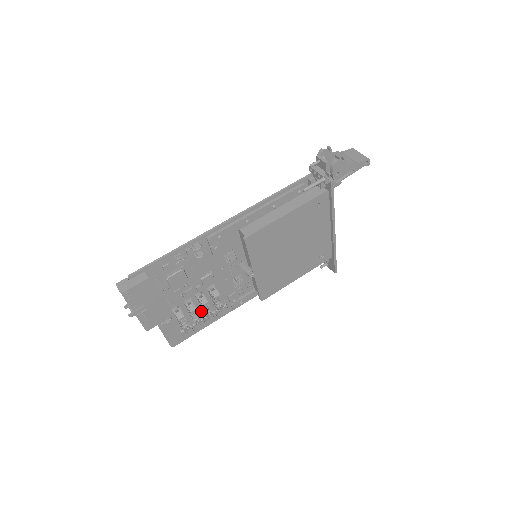
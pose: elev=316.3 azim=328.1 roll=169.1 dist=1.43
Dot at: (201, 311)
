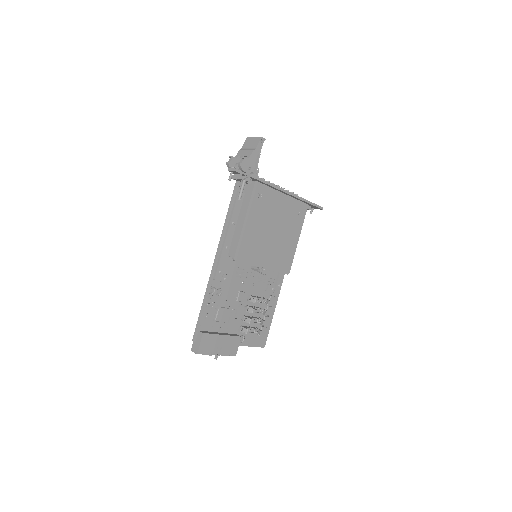
Dot at: (259, 314)
